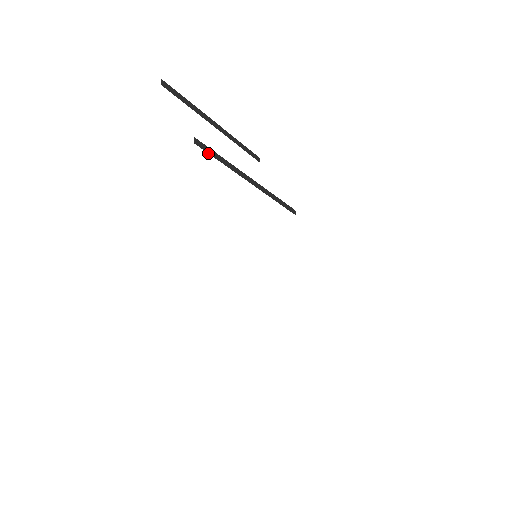
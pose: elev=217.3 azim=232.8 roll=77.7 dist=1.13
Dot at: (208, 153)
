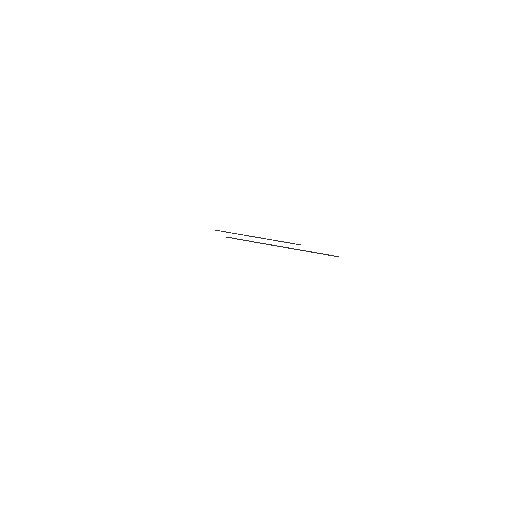
Dot at: occluded
